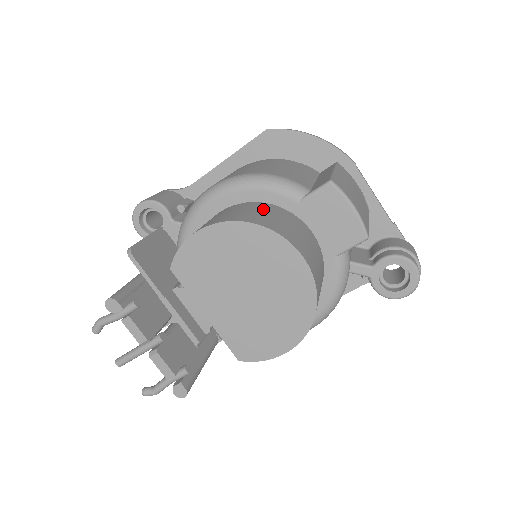
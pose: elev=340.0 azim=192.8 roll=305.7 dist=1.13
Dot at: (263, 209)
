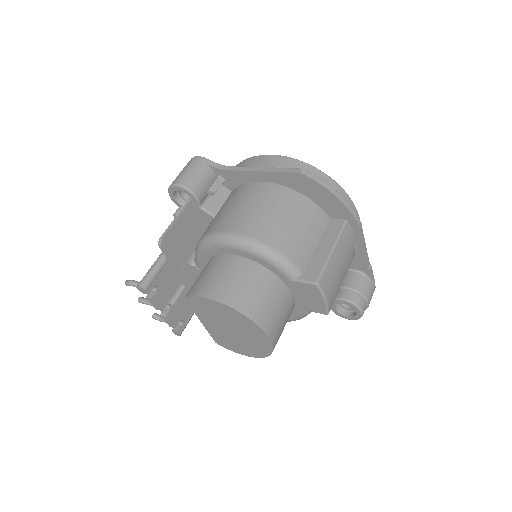
Dot at: (261, 284)
